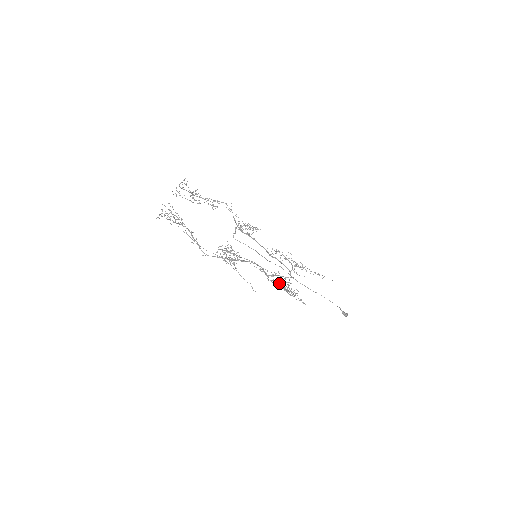
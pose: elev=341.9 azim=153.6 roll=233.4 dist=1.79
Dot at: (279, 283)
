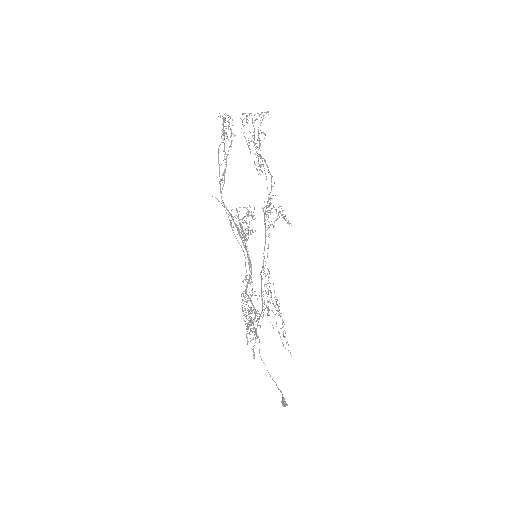
Dot at: (251, 309)
